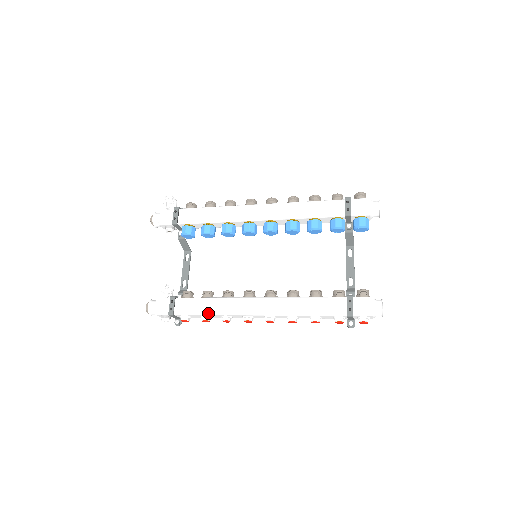
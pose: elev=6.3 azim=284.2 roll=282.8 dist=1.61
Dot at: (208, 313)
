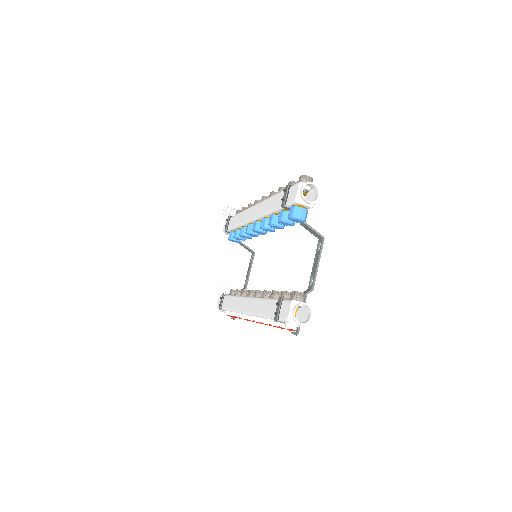
Dot at: (230, 309)
